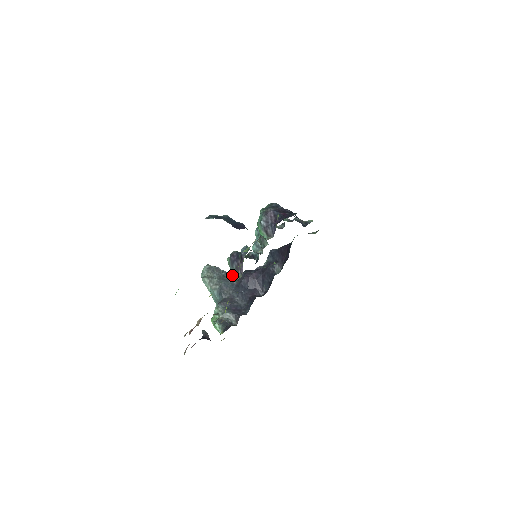
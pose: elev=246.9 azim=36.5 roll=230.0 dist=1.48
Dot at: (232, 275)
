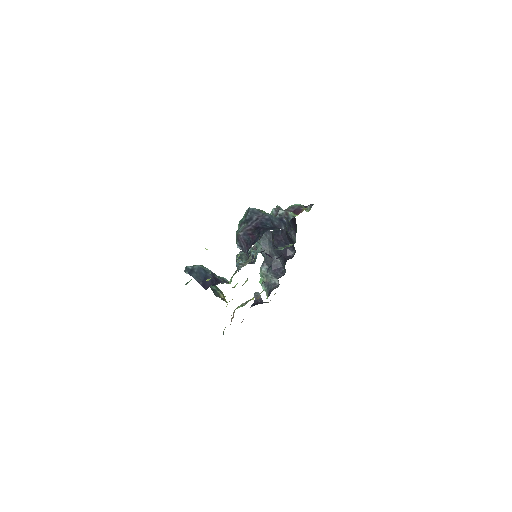
Dot at: occluded
